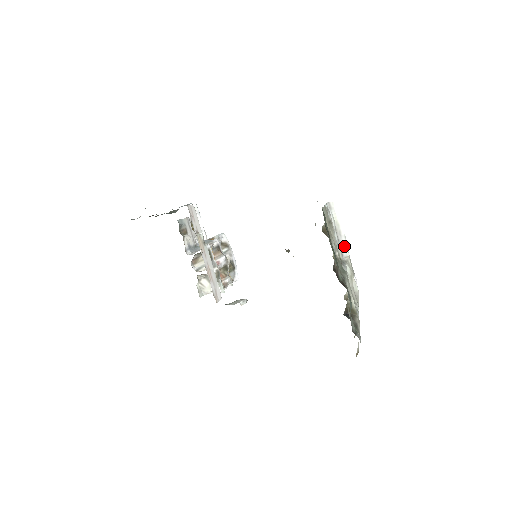
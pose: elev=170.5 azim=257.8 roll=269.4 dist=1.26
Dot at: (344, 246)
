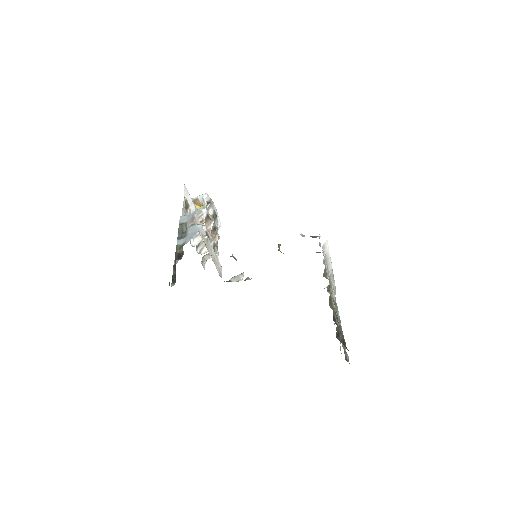
Dot at: (330, 265)
